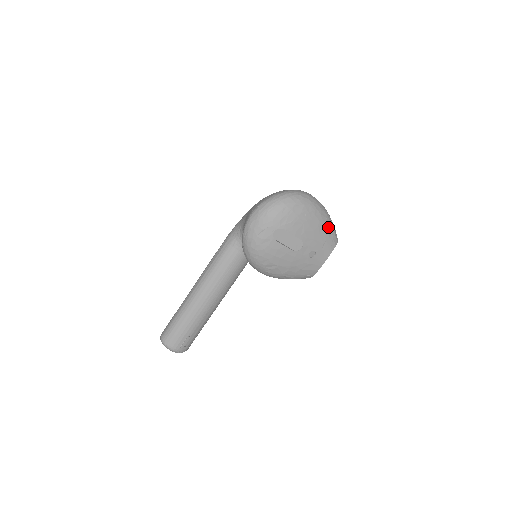
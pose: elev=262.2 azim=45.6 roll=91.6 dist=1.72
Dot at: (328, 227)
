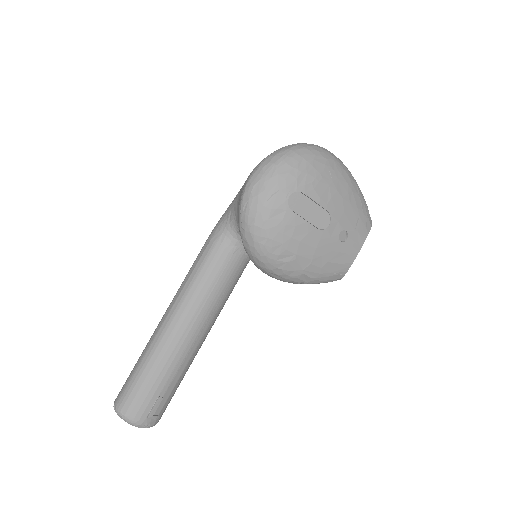
Dot at: (359, 197)
